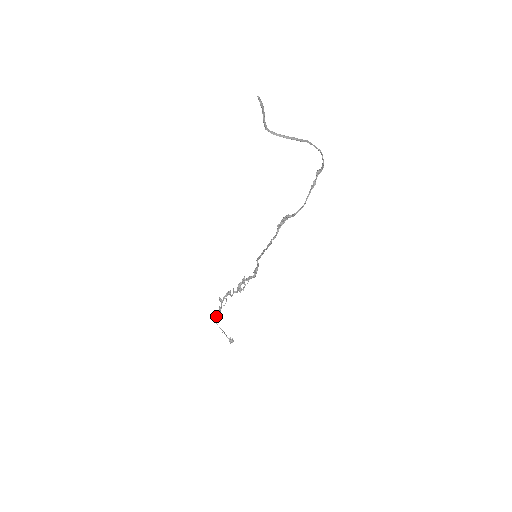
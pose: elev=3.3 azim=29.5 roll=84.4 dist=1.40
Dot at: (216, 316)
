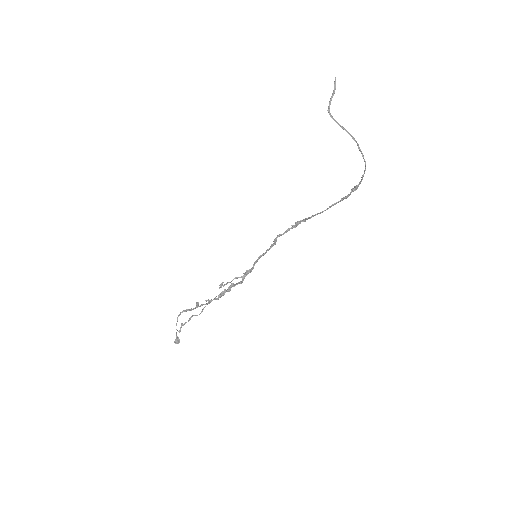
Dot at: (182, 312)
